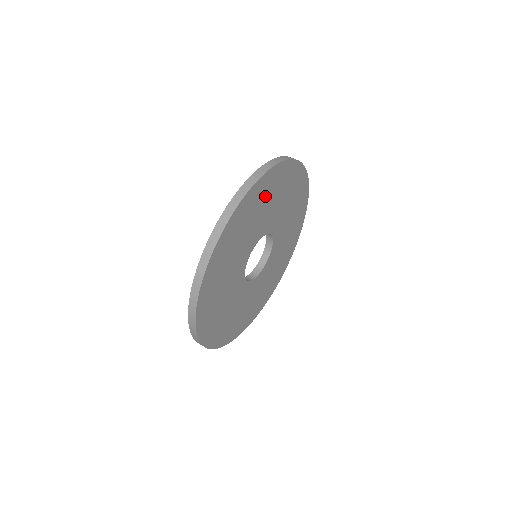
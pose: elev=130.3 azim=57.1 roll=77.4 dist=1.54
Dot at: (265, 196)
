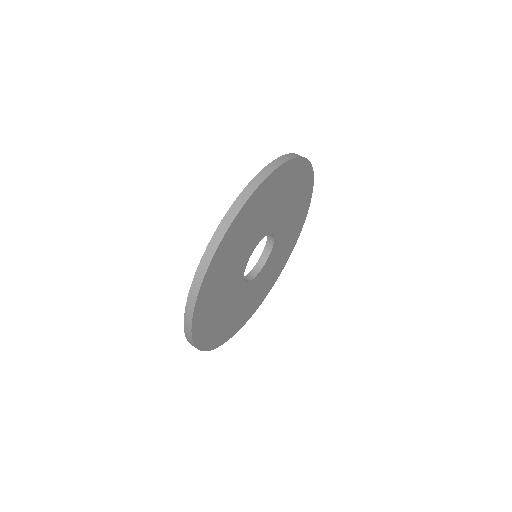
Dot at: (291, 185)
